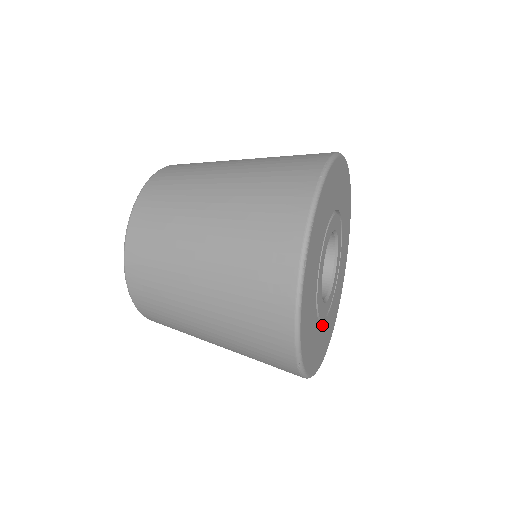
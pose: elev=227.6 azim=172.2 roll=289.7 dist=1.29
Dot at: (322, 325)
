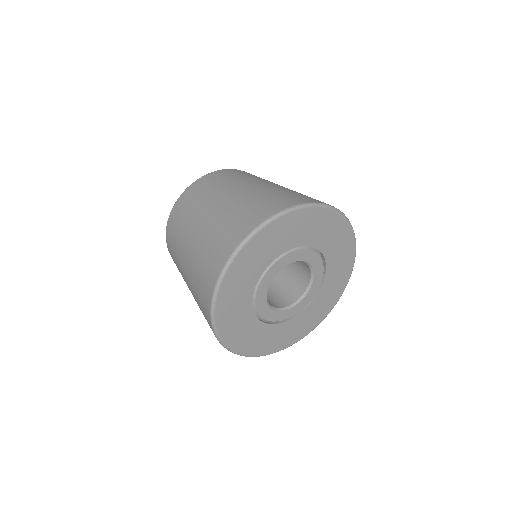
Dot at: (265, 325)
